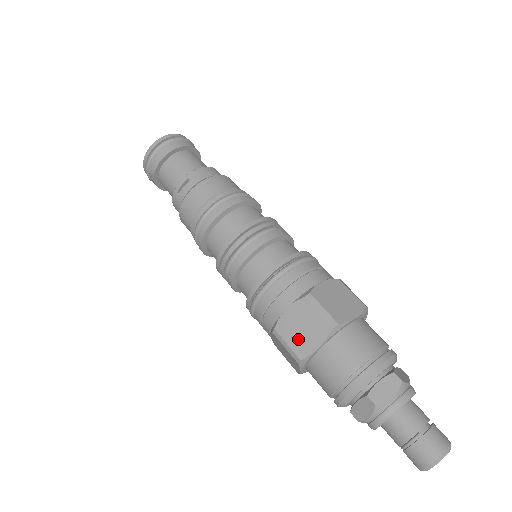
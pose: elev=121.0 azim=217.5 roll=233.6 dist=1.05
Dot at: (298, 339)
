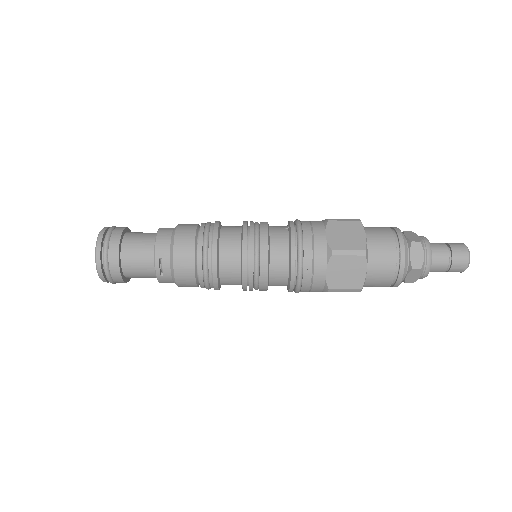
Dot at: (349, 281)
